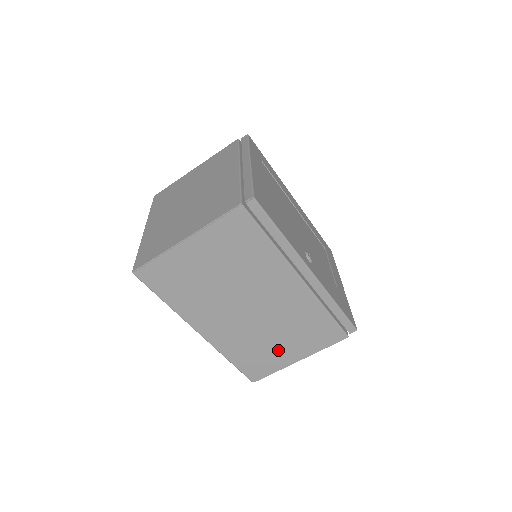
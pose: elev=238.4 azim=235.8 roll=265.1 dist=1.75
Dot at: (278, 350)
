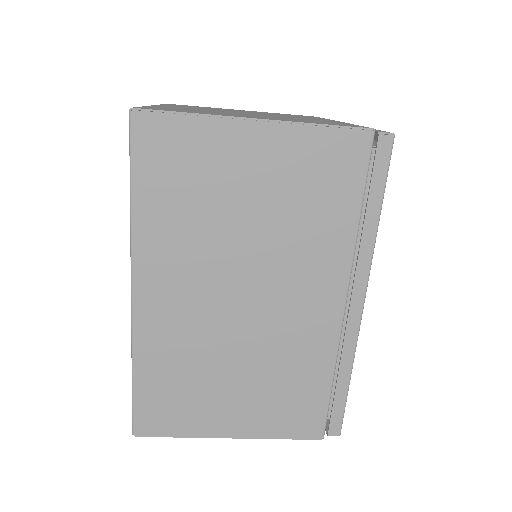
Dot at: (218, 400)
